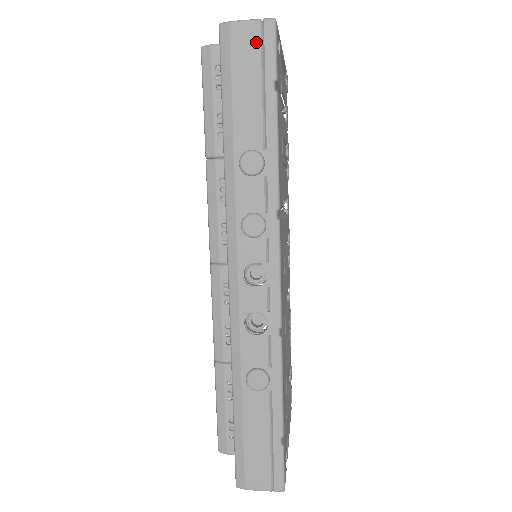
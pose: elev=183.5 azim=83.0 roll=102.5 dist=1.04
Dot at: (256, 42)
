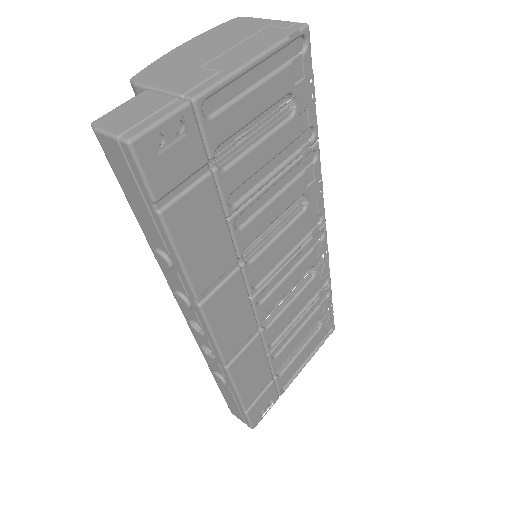
Dot at: (123, 160)
